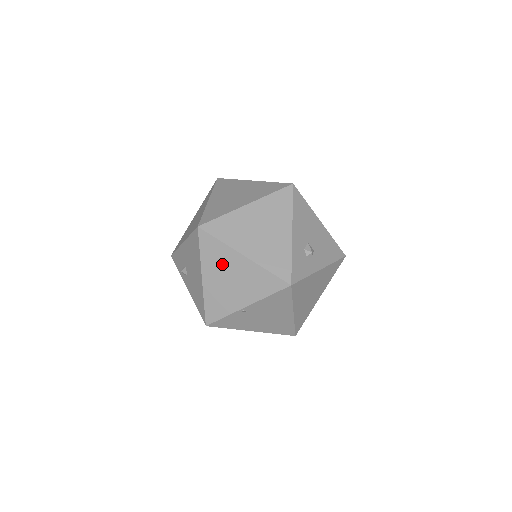
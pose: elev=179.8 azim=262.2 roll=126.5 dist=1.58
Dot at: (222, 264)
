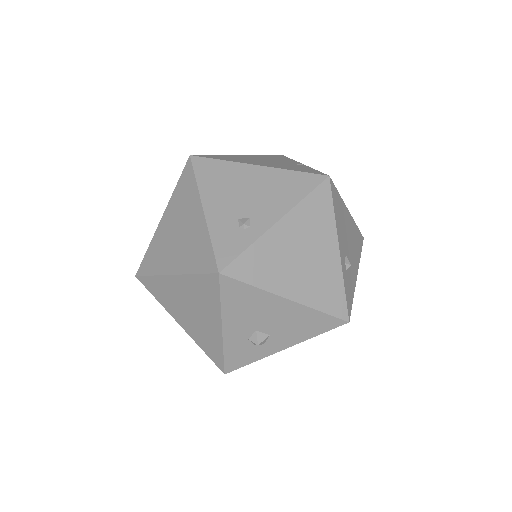
Dot at: occluded
